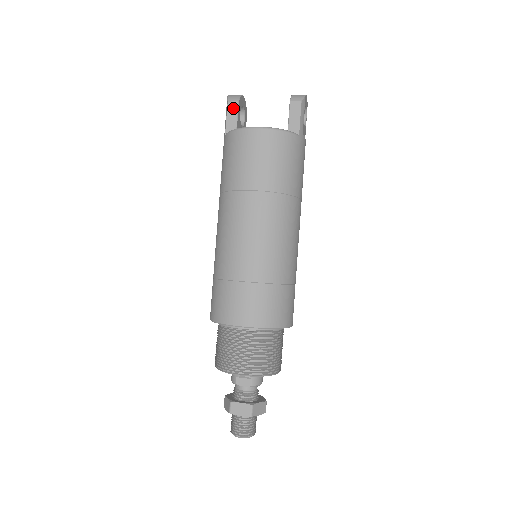
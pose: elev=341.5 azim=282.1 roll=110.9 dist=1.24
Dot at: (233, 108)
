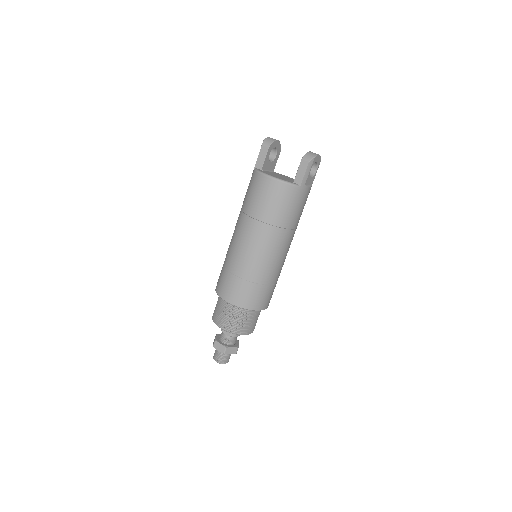
Dot at: (264, 151)
